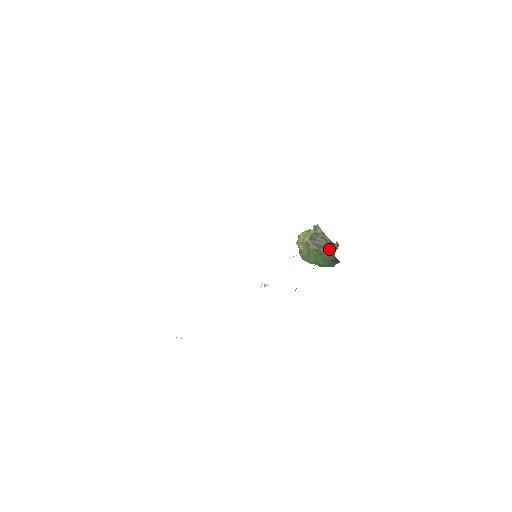
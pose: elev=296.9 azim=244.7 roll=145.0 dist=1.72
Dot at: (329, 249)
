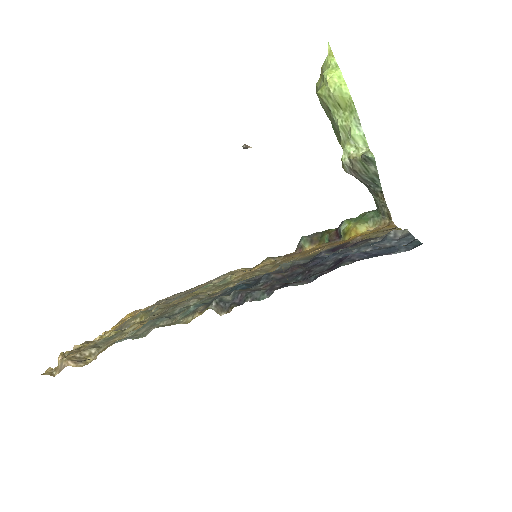
Dot at: (373, 195)
